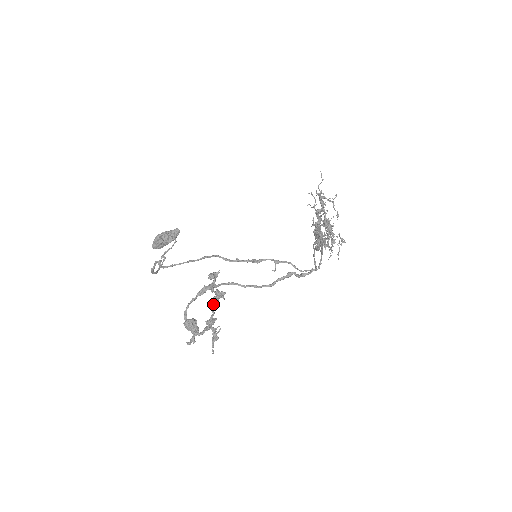
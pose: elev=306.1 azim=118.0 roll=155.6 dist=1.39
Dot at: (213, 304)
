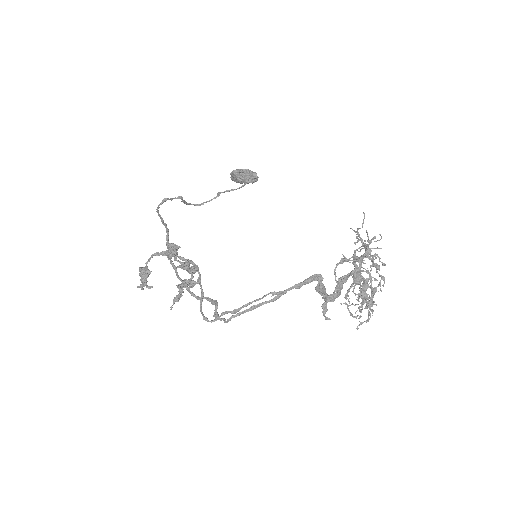
Dot at: occluded
